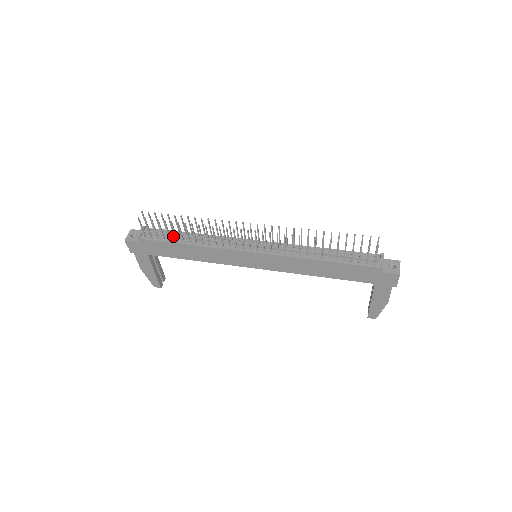
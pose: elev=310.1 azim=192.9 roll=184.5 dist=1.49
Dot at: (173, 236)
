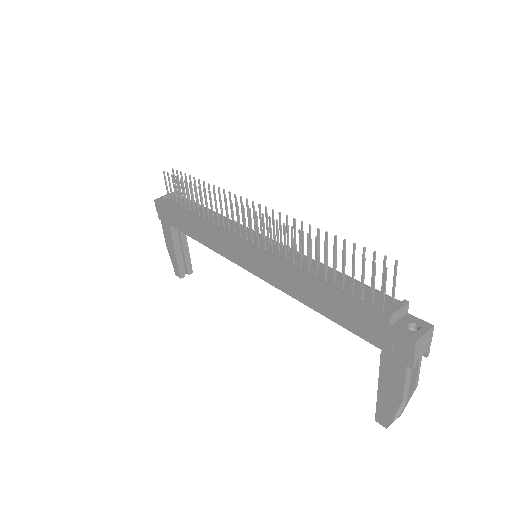
Dot at: (190, 205)
